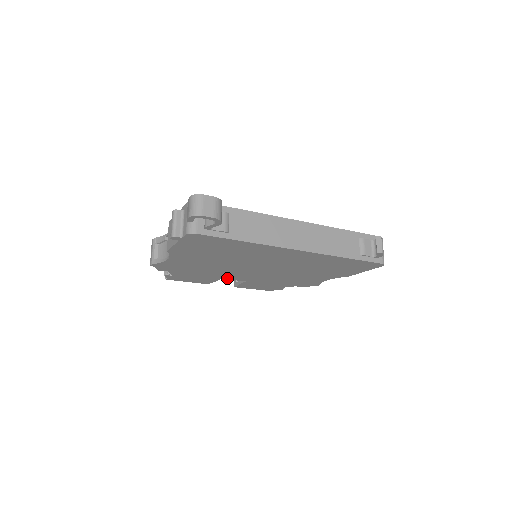
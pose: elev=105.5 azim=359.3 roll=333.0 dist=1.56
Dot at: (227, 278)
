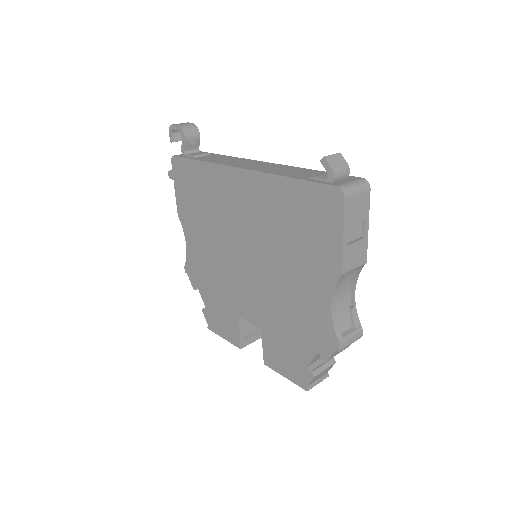
Dot at: (242, 314)
